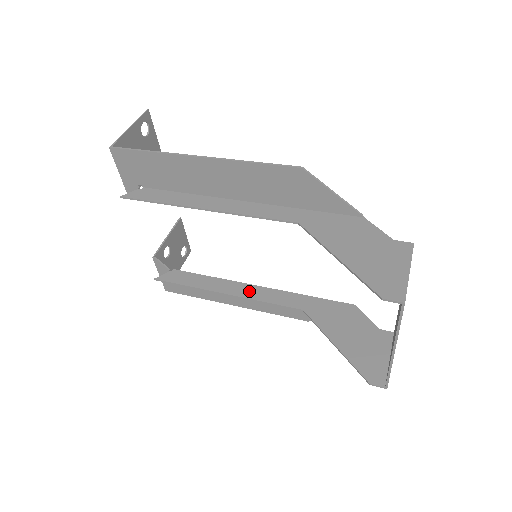
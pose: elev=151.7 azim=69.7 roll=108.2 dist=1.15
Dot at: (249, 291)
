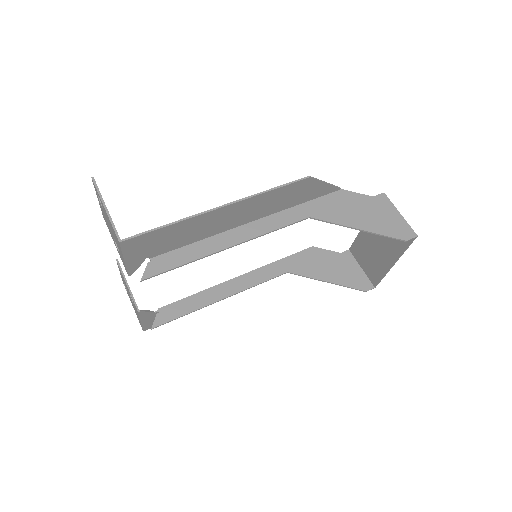
Dot at: (239, 284)
